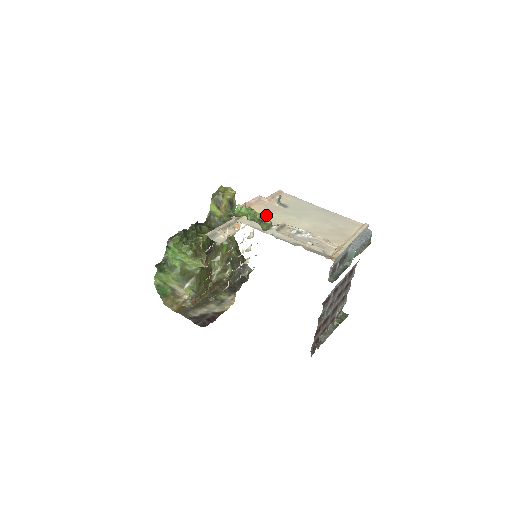
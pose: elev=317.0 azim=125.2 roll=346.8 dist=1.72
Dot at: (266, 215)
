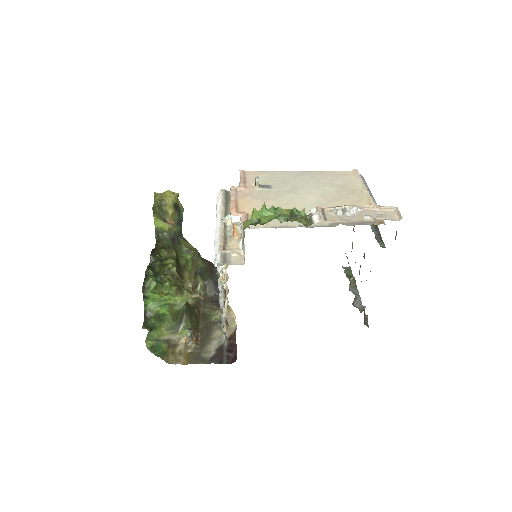
Dot at: (266, 206)
